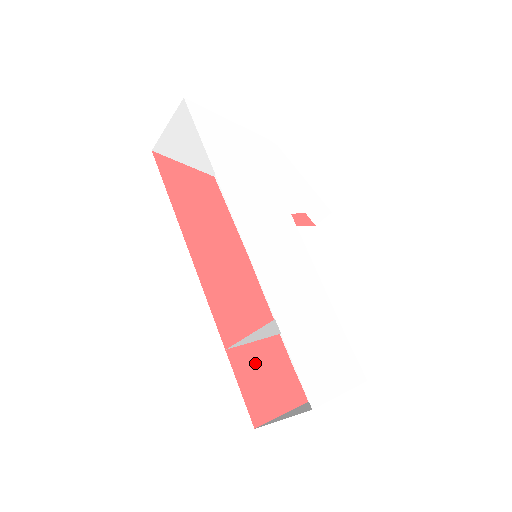
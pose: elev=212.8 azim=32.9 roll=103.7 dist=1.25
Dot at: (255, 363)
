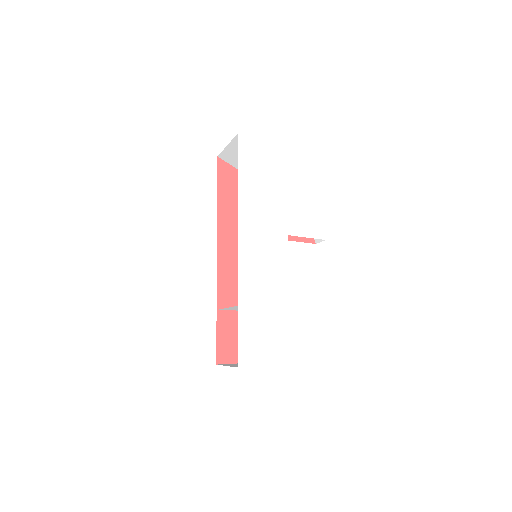
Dot at: (235, 325)
